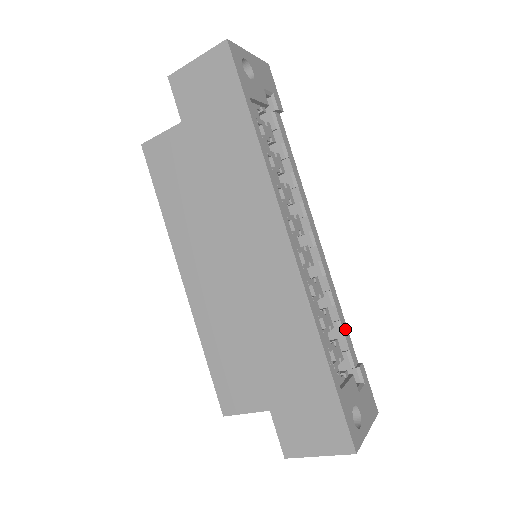
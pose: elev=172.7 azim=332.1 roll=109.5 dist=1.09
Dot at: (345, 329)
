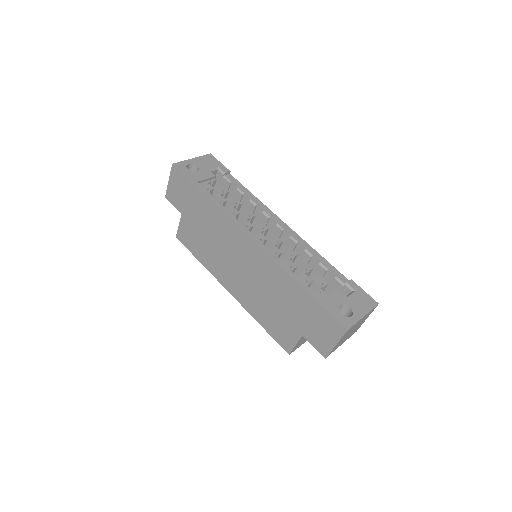
Dot at: (328, 266)
